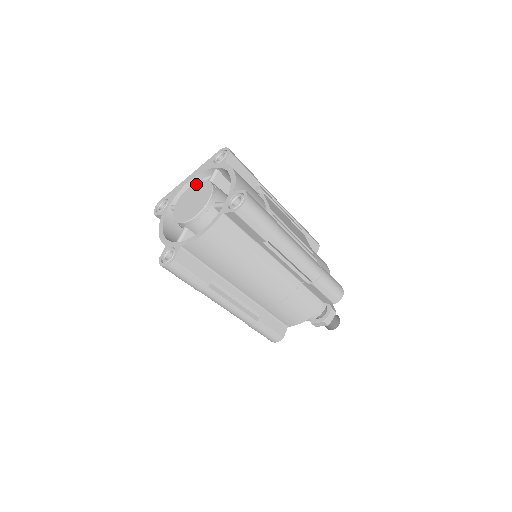
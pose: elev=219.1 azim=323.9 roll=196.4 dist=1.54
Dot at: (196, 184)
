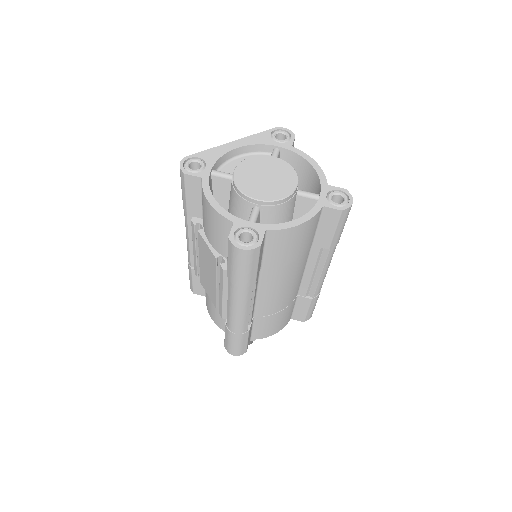
Dot at: (262, 157)
